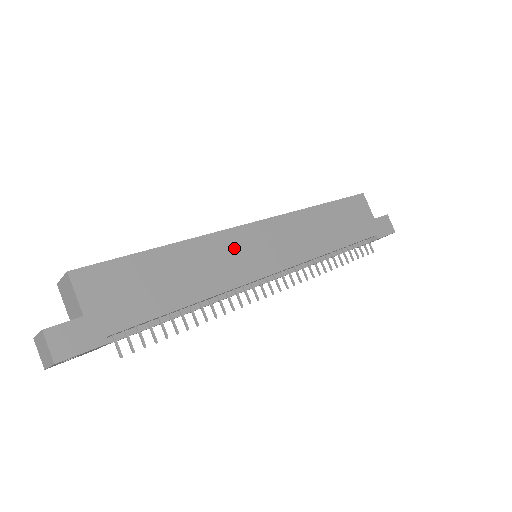
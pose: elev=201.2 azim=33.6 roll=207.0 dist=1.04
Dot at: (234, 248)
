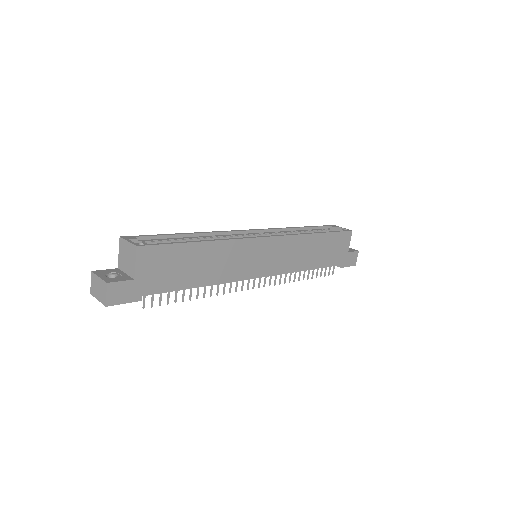
Dot at: (246, 253)
